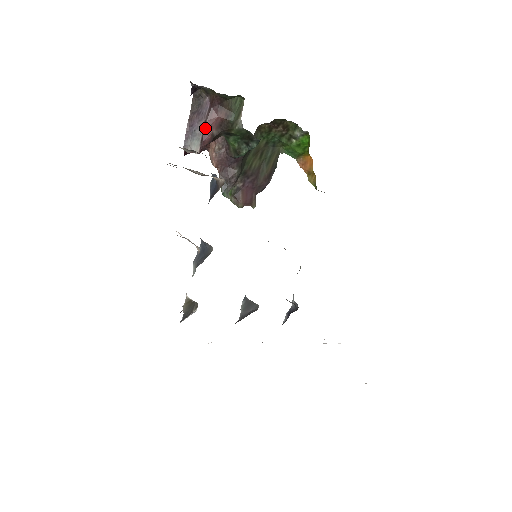
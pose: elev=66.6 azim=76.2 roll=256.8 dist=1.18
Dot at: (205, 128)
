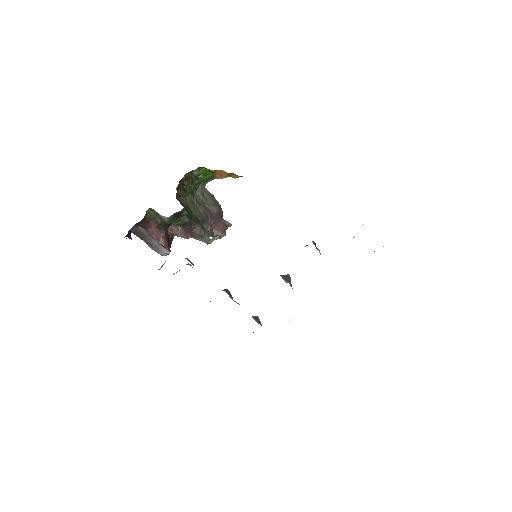
Dot at: (156, 240)
